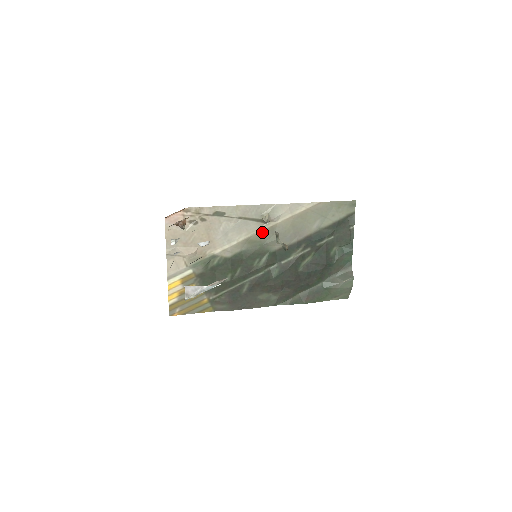
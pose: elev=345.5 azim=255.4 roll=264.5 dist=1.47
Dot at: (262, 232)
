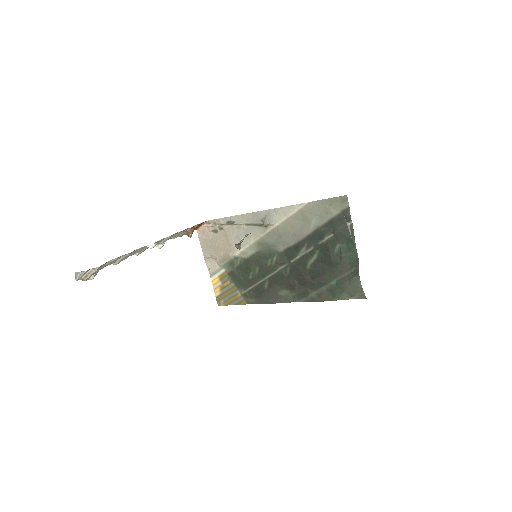
Dot at: (267, 235)
